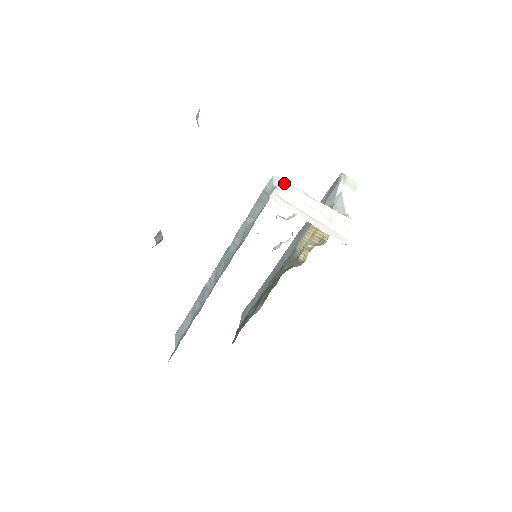
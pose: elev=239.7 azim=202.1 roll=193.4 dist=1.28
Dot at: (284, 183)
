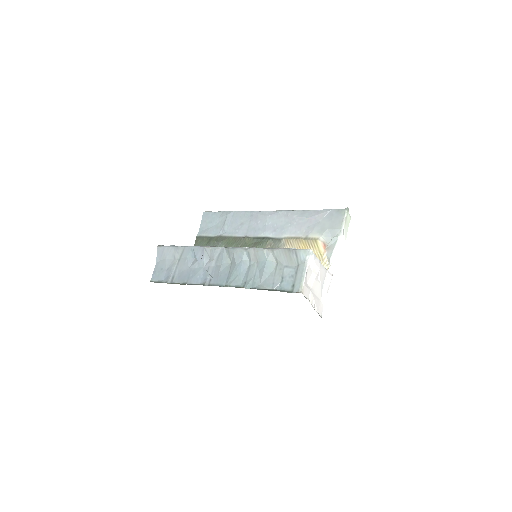
Dot at: (313, 258)
